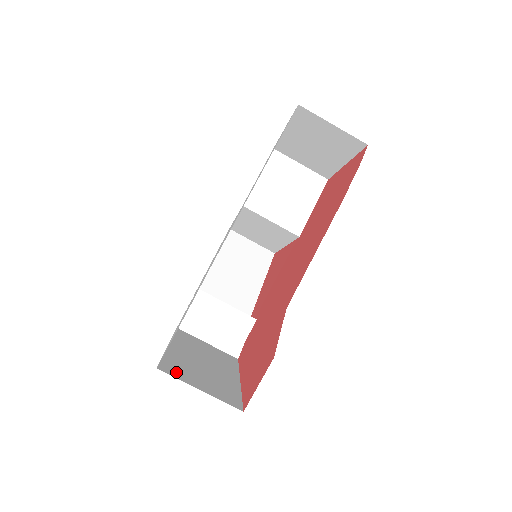
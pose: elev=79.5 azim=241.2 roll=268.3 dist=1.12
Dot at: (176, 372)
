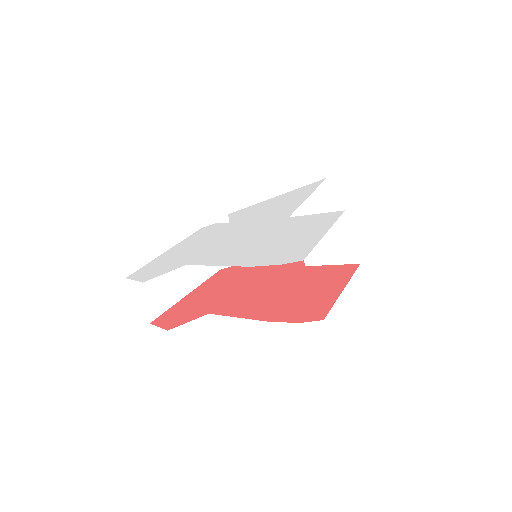
Dot at: (138, 283)
